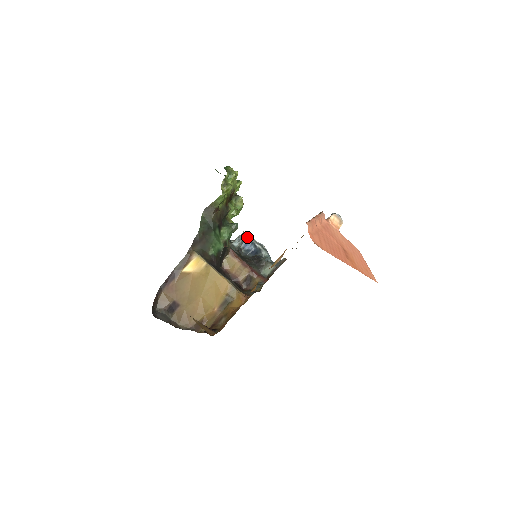
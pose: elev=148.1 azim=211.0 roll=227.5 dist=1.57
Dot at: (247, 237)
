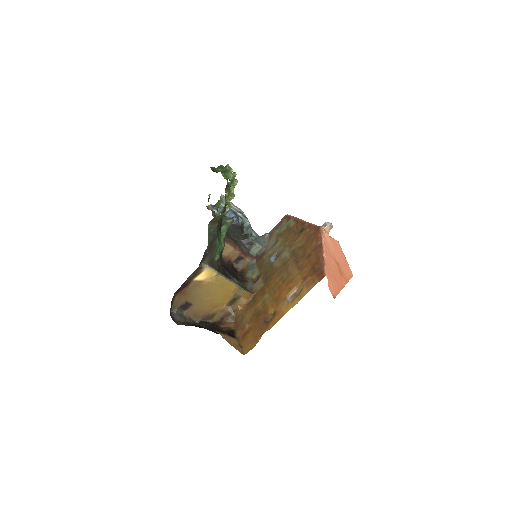
Dot at: occluded
